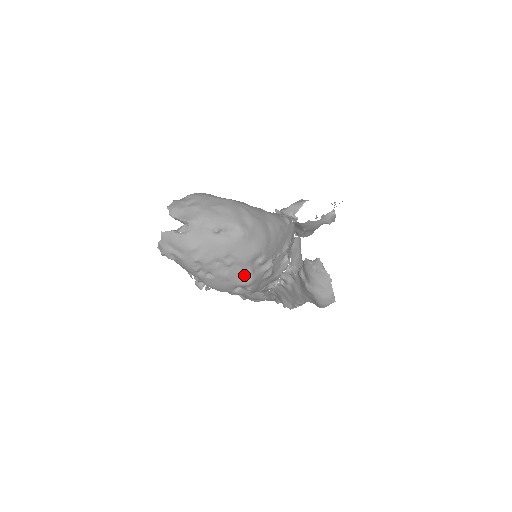
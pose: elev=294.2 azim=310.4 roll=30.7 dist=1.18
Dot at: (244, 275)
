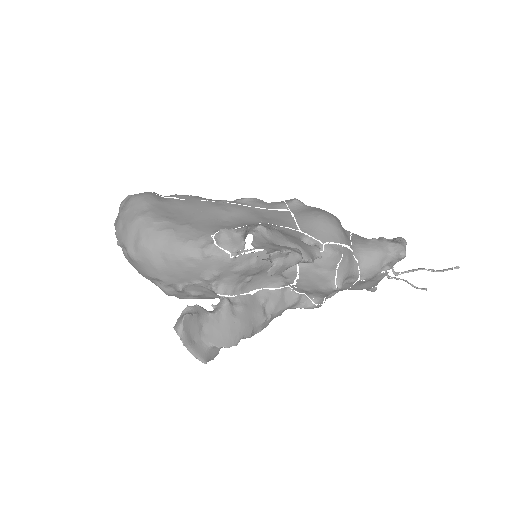
Dot at: (158, 286)
